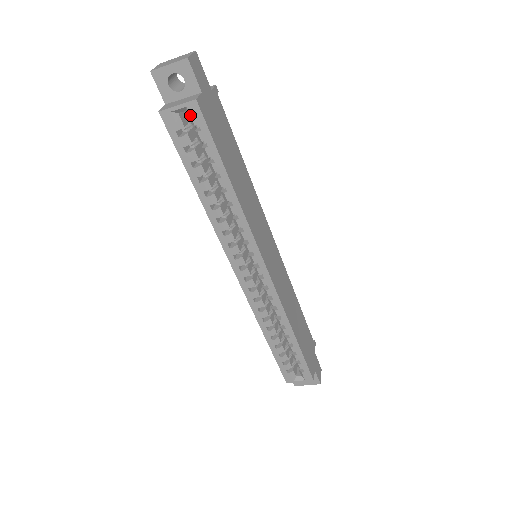
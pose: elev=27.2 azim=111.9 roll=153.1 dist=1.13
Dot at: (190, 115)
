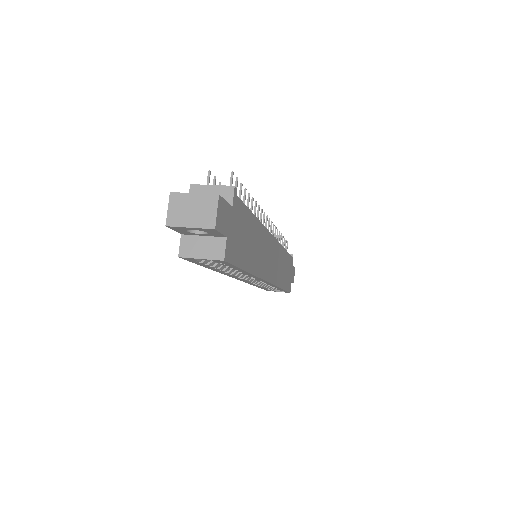
Dot at: (214, 261)
